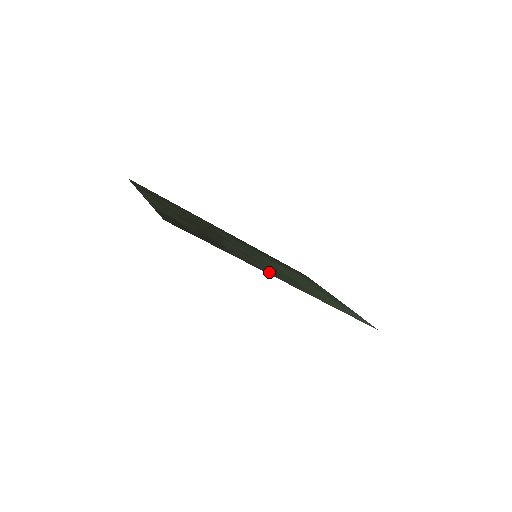
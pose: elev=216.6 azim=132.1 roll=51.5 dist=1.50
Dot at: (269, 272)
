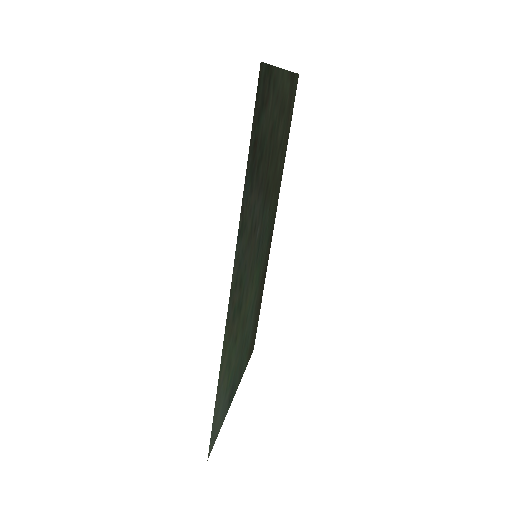
Dot at: (238, 260)
